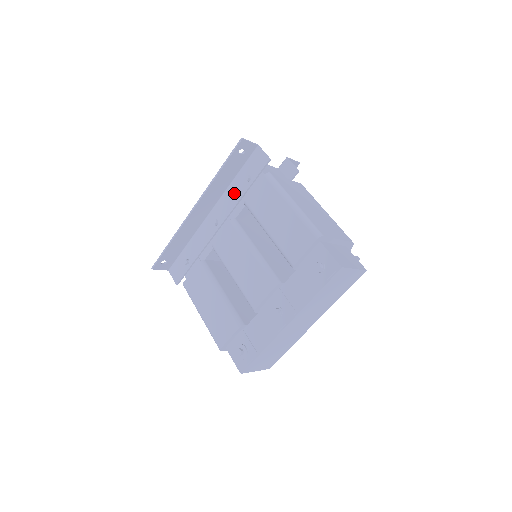
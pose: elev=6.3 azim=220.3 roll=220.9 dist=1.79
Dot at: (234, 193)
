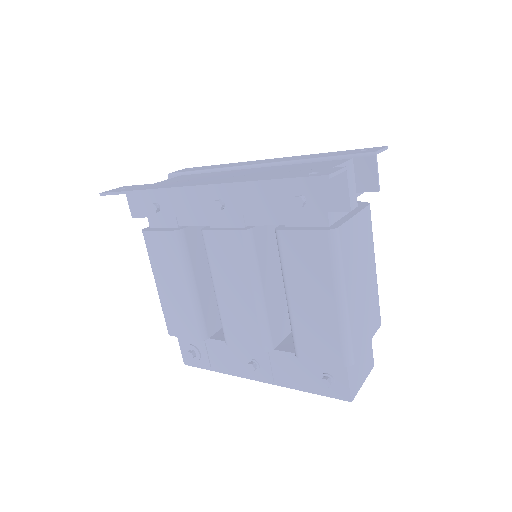
Dot at: (267, 196)
